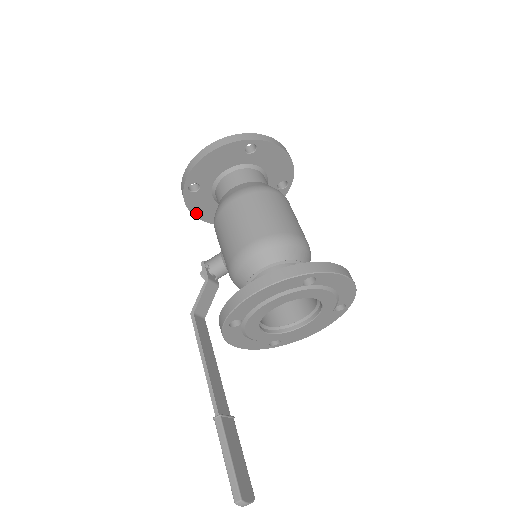
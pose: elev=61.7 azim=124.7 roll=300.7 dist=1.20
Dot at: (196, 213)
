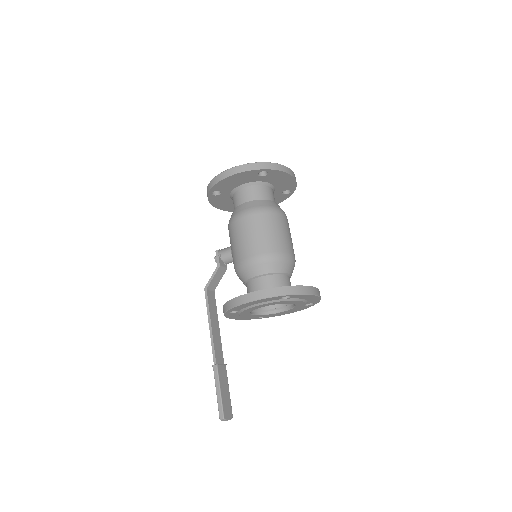
Dot at: (216, 206)
